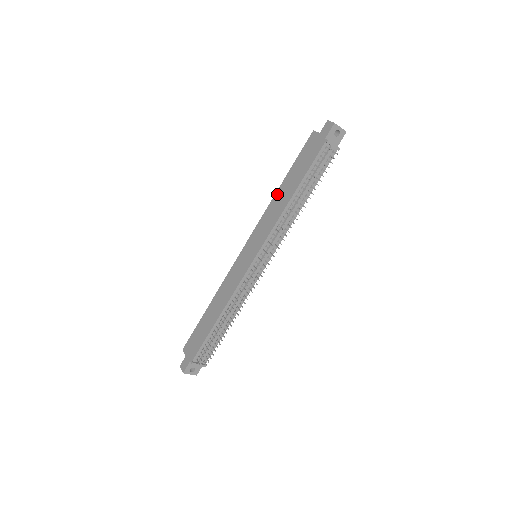
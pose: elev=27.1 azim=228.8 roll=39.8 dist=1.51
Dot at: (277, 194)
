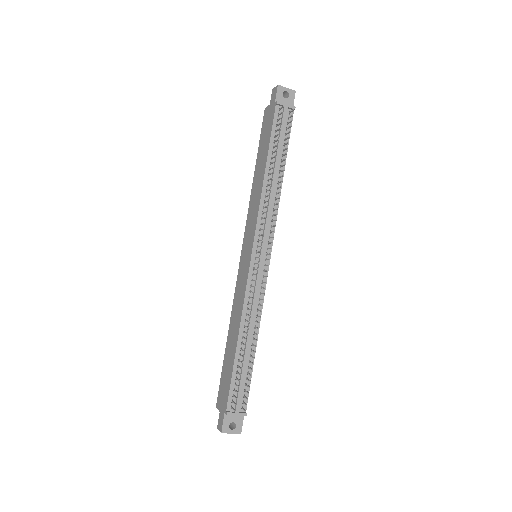
Dot at: (253, 183)
